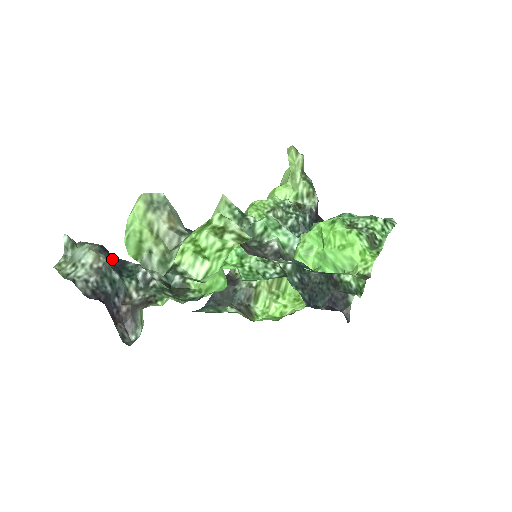
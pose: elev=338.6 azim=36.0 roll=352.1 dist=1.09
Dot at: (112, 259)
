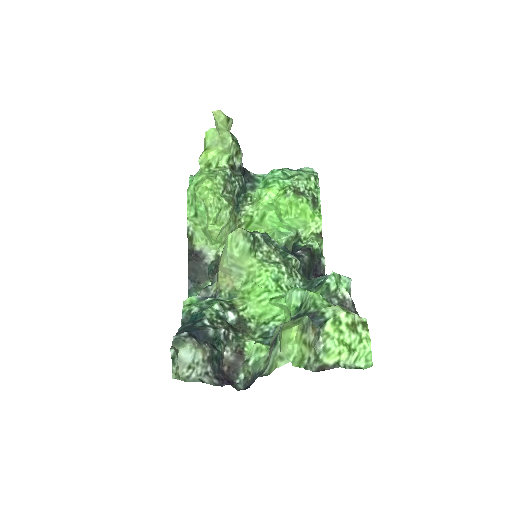
Dot at: occluded
